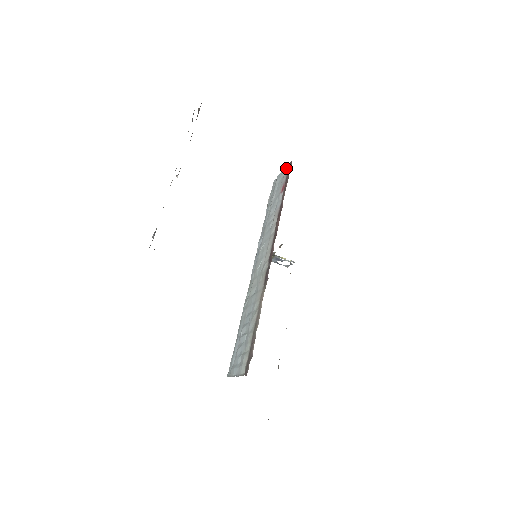
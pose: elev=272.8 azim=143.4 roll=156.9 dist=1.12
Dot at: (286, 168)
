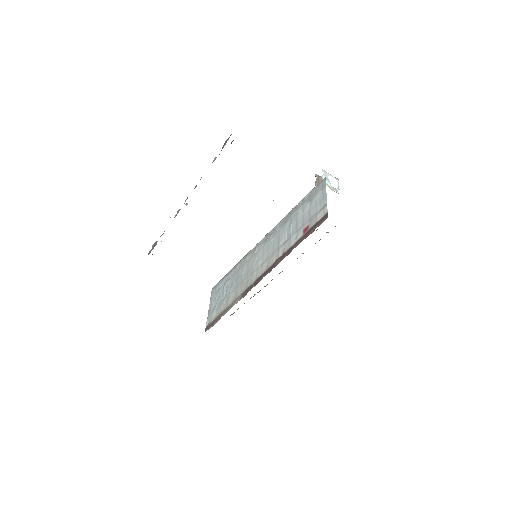
Dot at: (324, 210)
